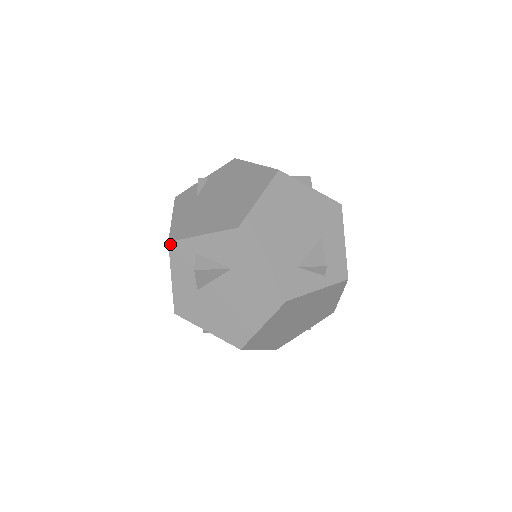
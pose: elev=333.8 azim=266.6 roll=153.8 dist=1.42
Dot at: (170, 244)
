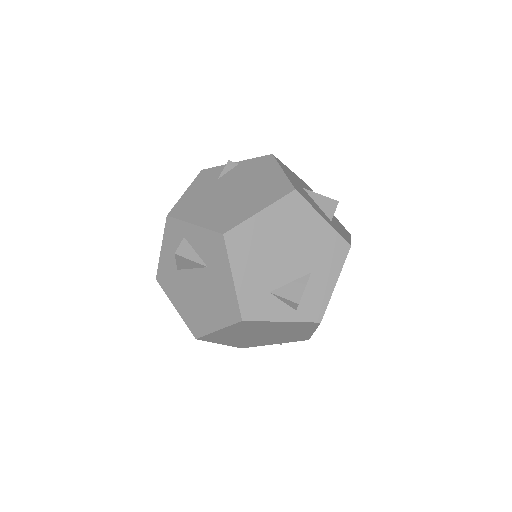
Dot at: (168, 218)
